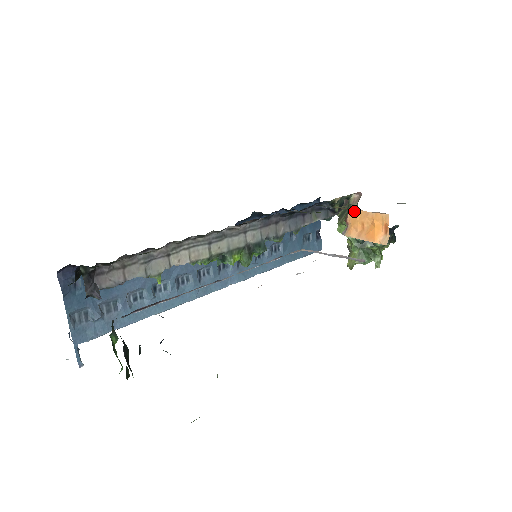
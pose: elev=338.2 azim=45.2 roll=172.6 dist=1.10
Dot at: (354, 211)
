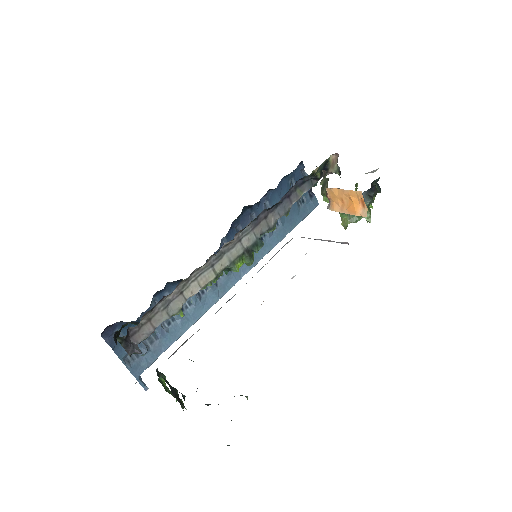
Dot at: (331, 189)
